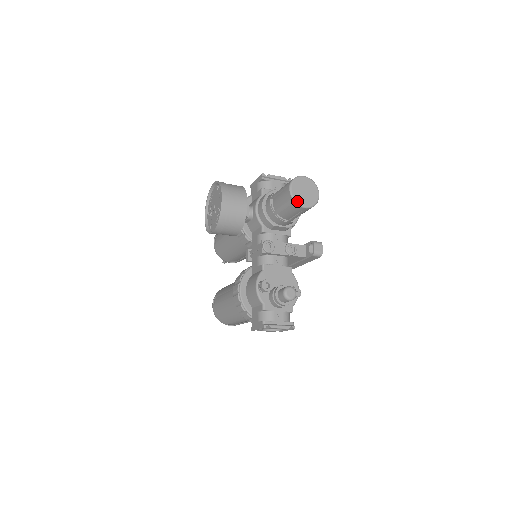
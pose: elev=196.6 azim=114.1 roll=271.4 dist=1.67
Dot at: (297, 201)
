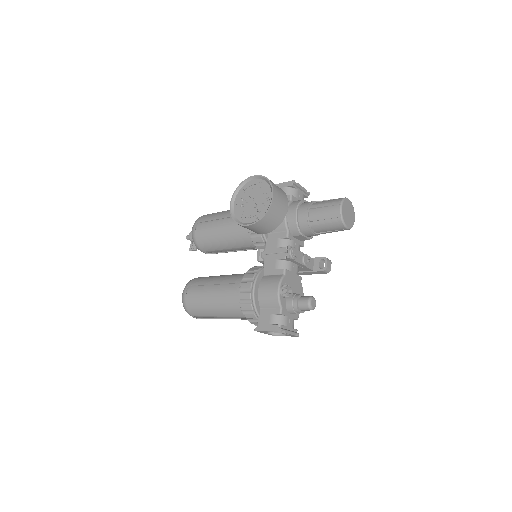
Dot at: (344, 221)
